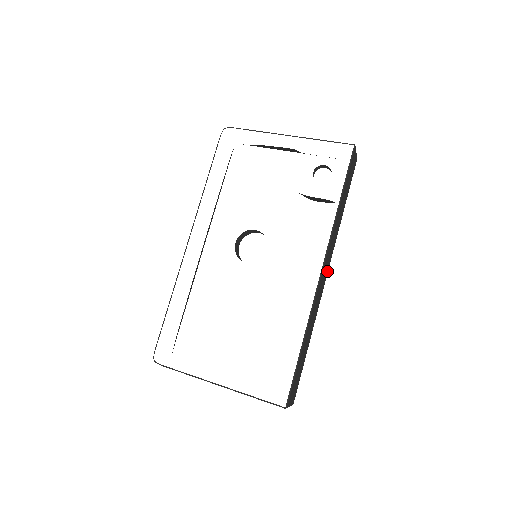
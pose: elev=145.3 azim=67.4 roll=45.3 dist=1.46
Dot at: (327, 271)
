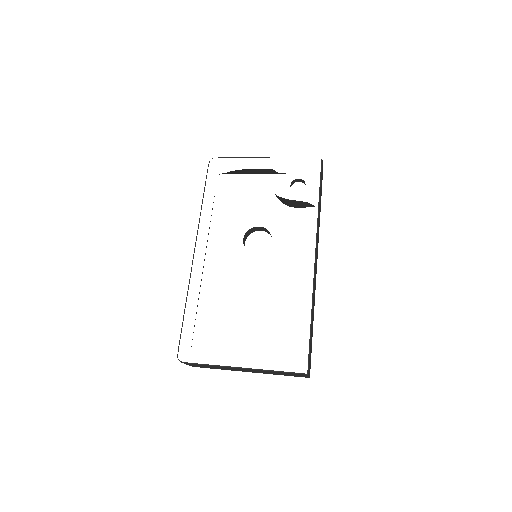
Dot at: occluded
